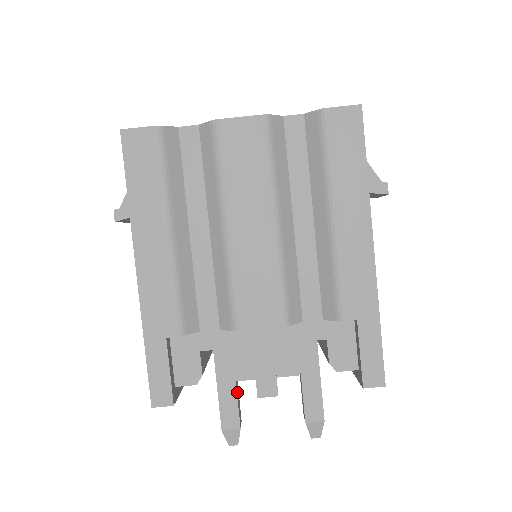
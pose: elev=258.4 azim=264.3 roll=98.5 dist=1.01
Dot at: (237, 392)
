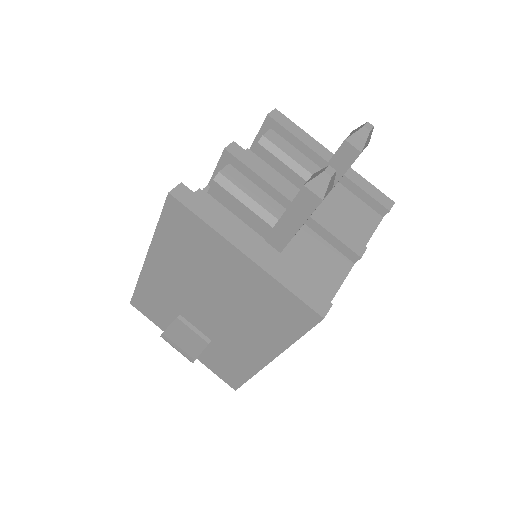
Dot at: occluded
